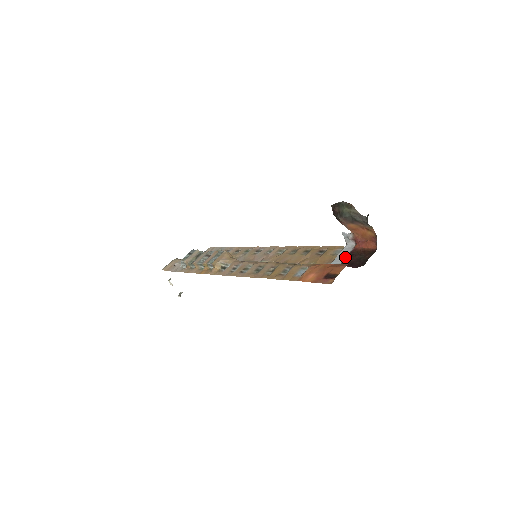
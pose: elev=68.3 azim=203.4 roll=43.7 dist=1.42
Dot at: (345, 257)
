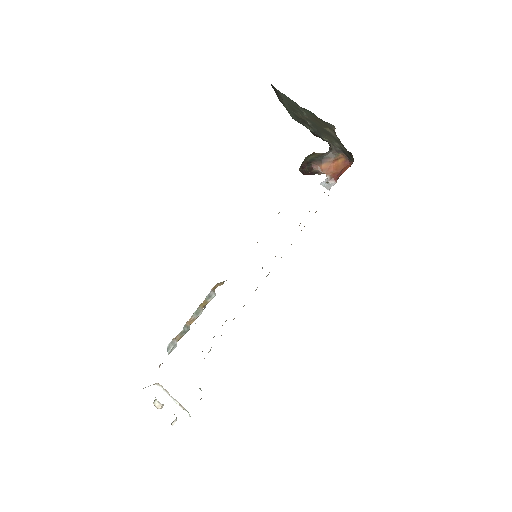
Dot at: occluded
